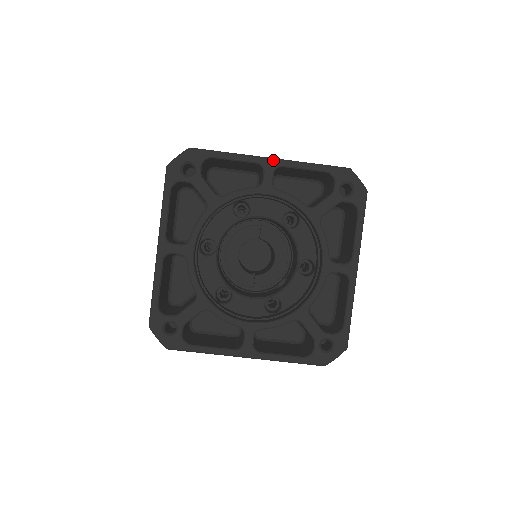
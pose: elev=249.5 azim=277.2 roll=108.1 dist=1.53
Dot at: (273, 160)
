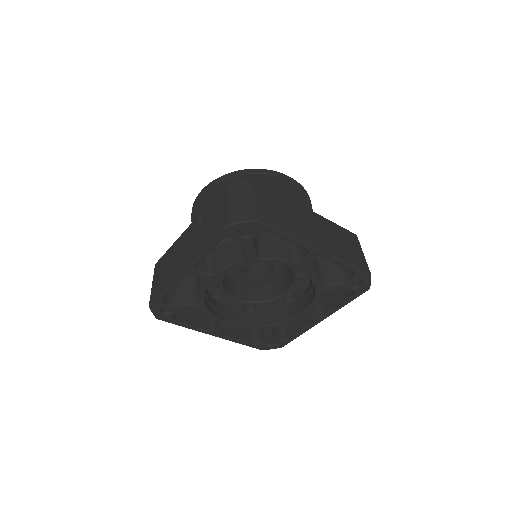
Dot at: (320, 252)
